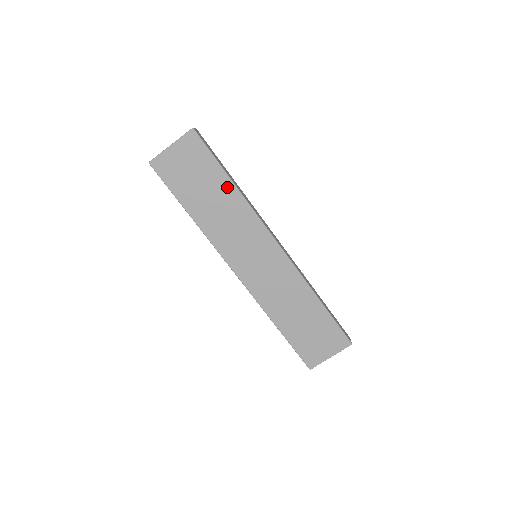
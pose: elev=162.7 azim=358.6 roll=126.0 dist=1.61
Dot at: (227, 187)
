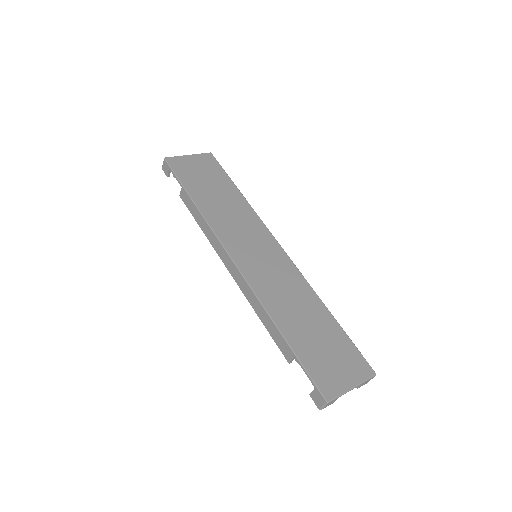
Dot at: (234, 193)
